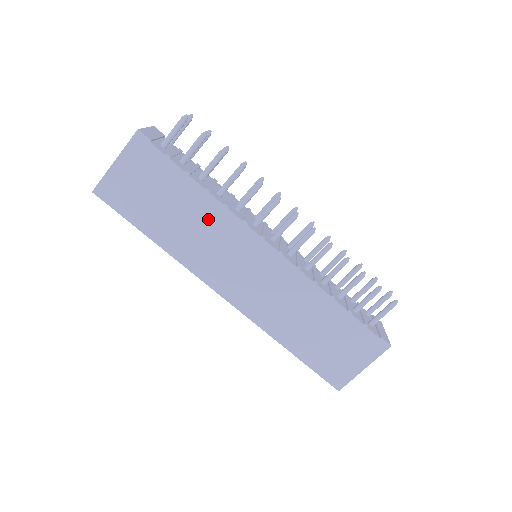
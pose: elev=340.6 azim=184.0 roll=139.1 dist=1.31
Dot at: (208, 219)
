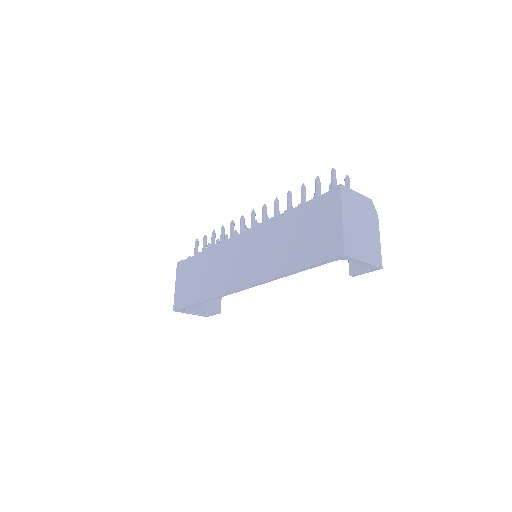
Dot at: (213, 260)
